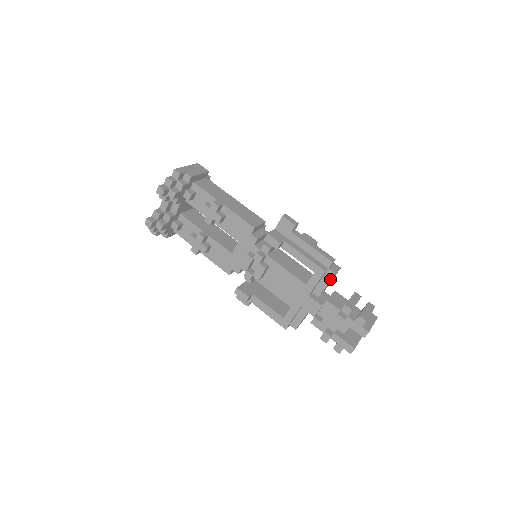
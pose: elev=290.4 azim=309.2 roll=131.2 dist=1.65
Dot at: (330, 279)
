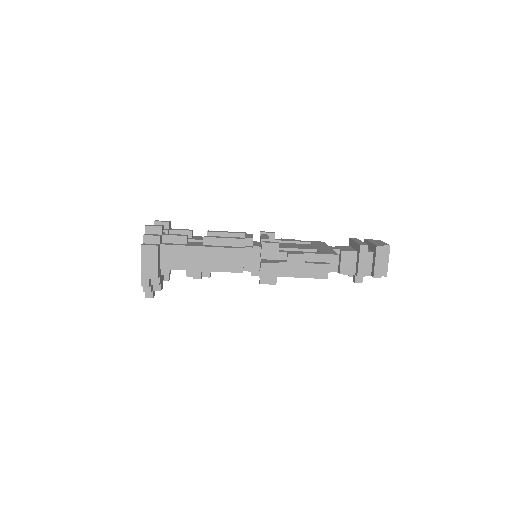
Dot at: occluded
